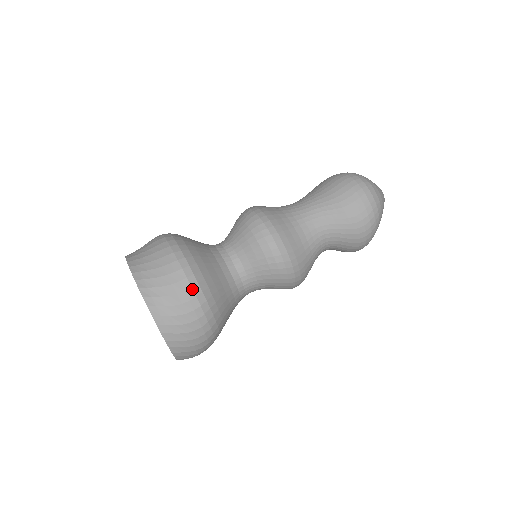
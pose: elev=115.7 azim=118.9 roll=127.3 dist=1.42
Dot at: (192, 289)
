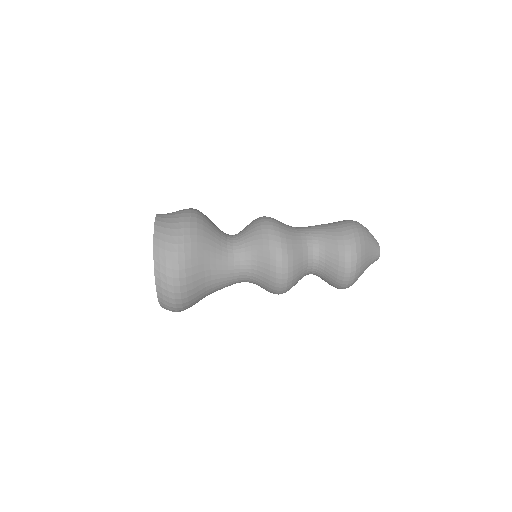
Dot at: occluded
